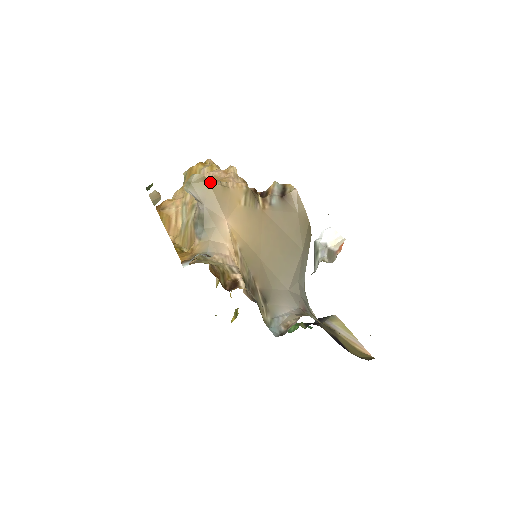
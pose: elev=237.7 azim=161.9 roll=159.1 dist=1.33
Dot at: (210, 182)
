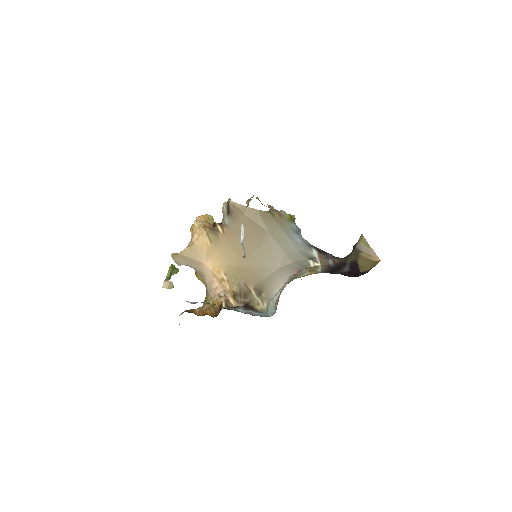
Dot at: (180, 253)
